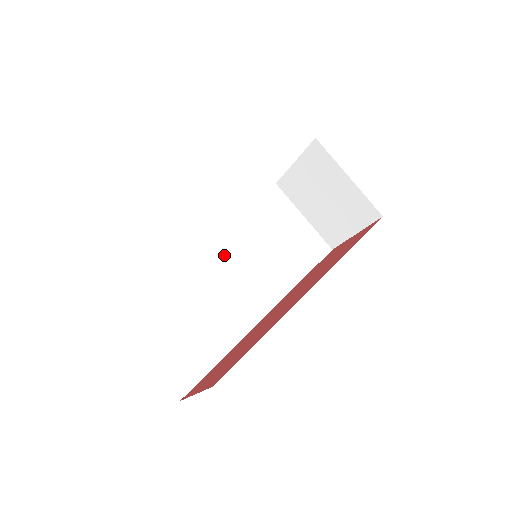
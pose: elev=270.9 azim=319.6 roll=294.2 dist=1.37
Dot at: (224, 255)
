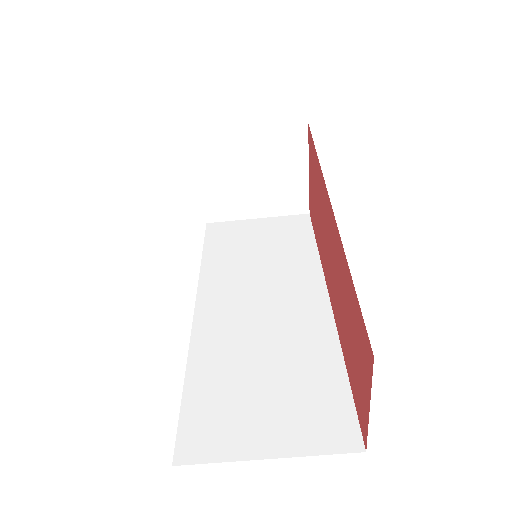
Dot at: (233, 302)
